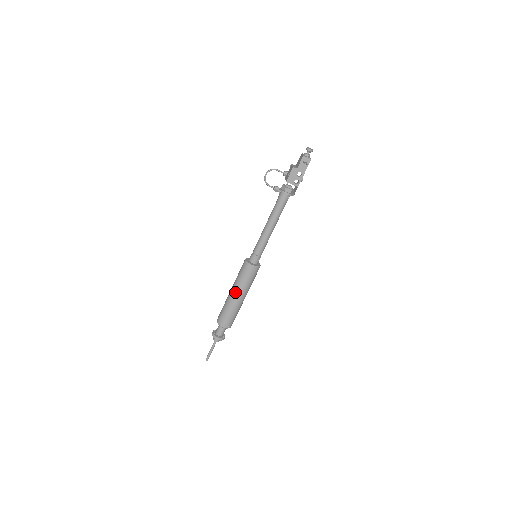
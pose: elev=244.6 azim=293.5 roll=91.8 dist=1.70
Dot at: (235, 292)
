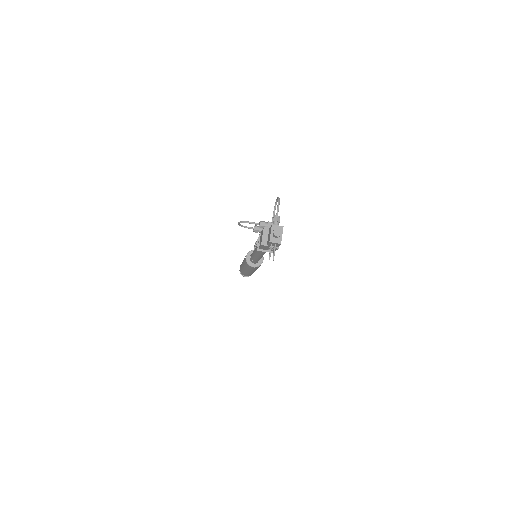
Dot at: (245, 270)
